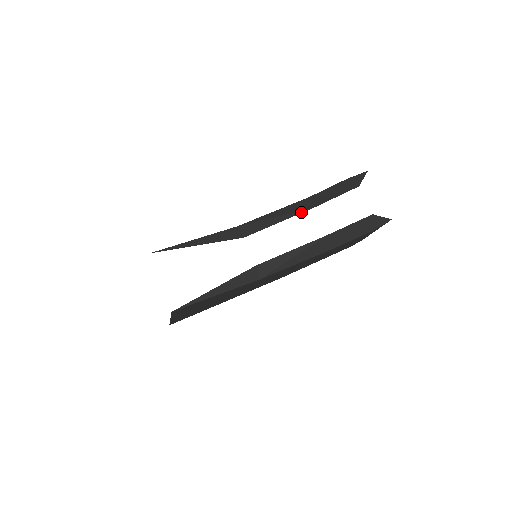
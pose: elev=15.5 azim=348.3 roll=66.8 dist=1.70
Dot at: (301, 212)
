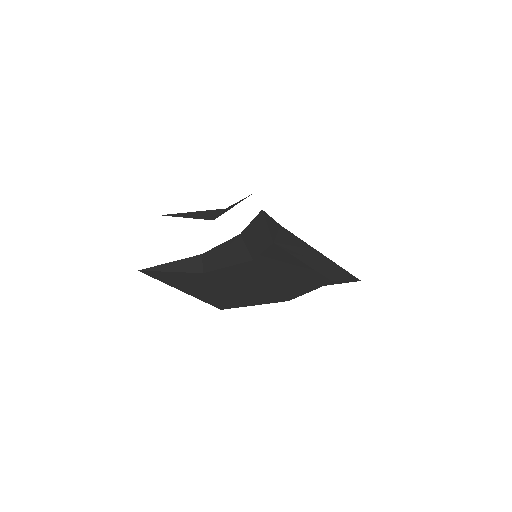
Dot at: occluded
